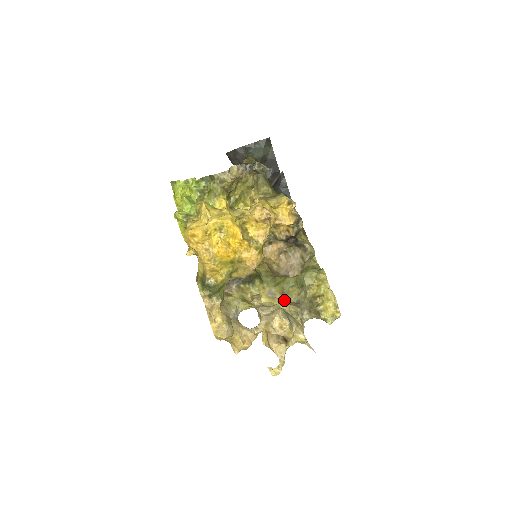
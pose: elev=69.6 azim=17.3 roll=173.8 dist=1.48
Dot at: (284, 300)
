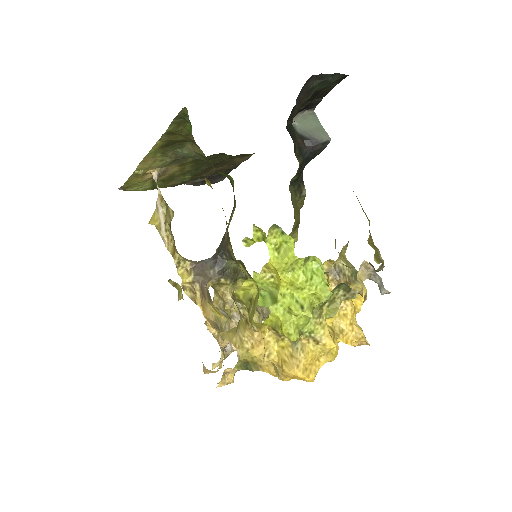
Dot at: occluded
